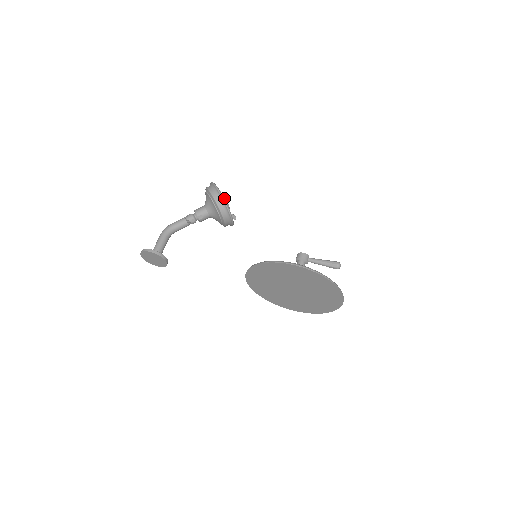
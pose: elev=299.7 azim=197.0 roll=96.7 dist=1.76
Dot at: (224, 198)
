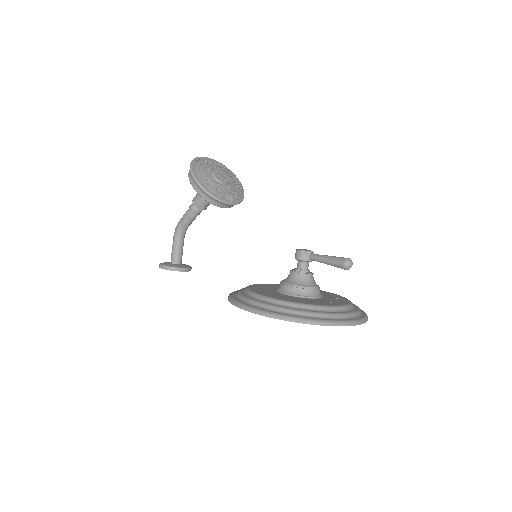
Dot at: (207, 181)
